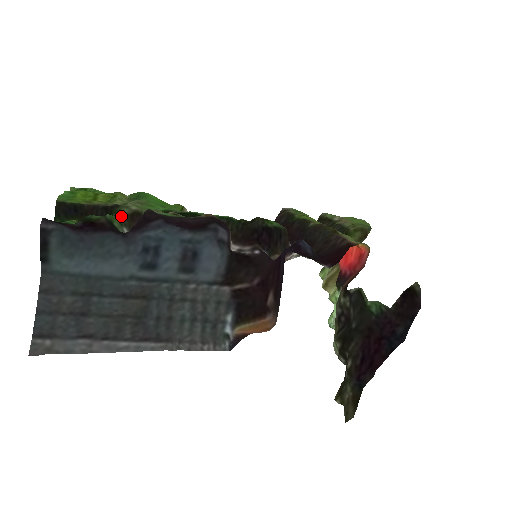
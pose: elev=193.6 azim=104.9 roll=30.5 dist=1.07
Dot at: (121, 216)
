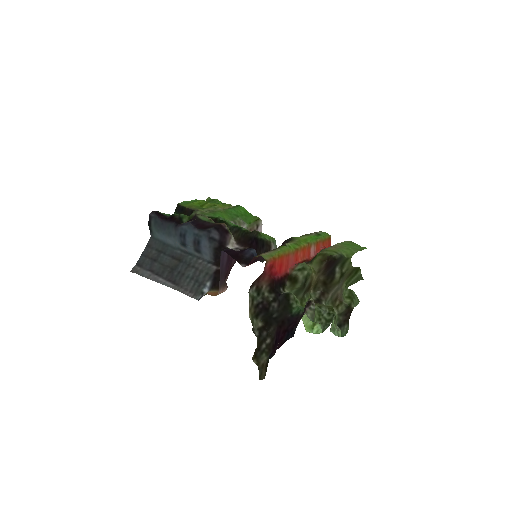
Dot at: (191, 216)
